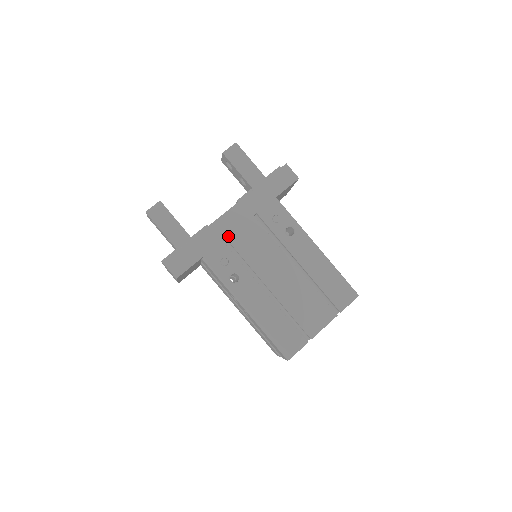
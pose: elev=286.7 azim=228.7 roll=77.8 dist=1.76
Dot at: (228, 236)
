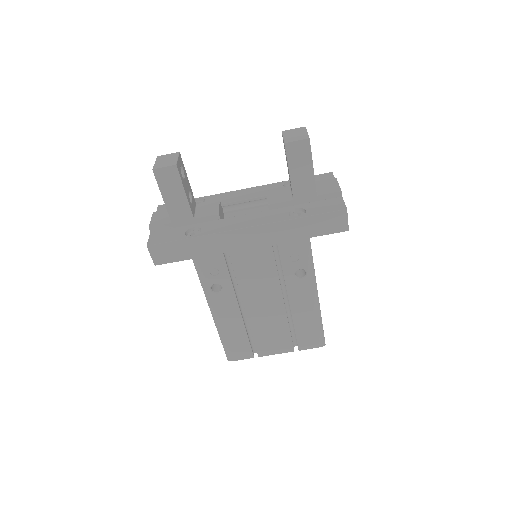
Dot at: (232, 251)
